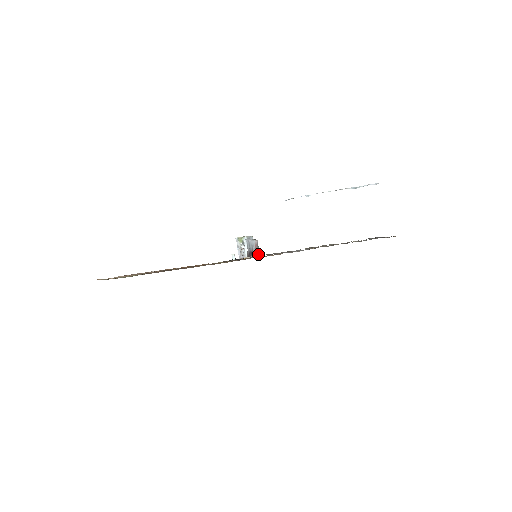
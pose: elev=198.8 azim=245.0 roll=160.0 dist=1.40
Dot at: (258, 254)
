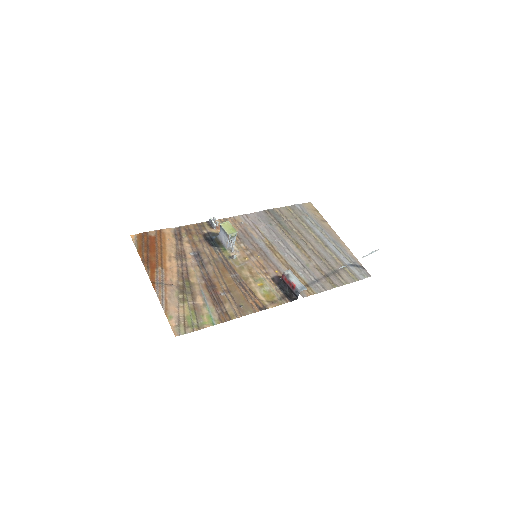
Dot at: (217, 224)
